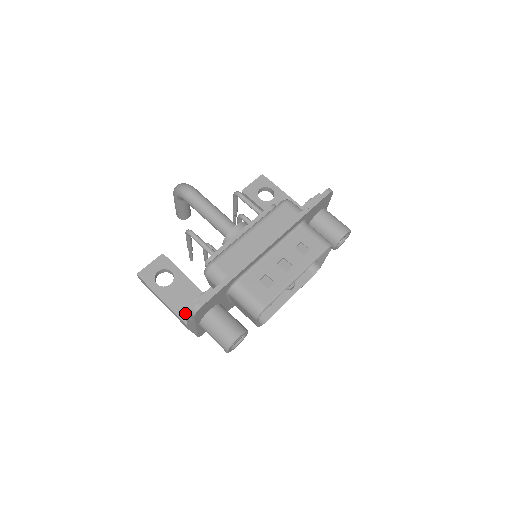
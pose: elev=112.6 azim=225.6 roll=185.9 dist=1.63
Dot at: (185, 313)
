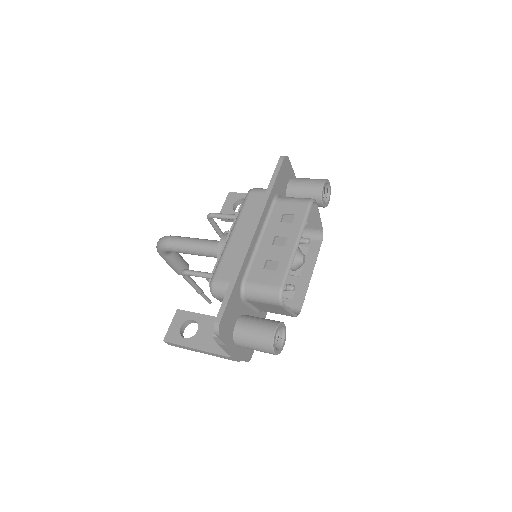
Dot at: occluded
